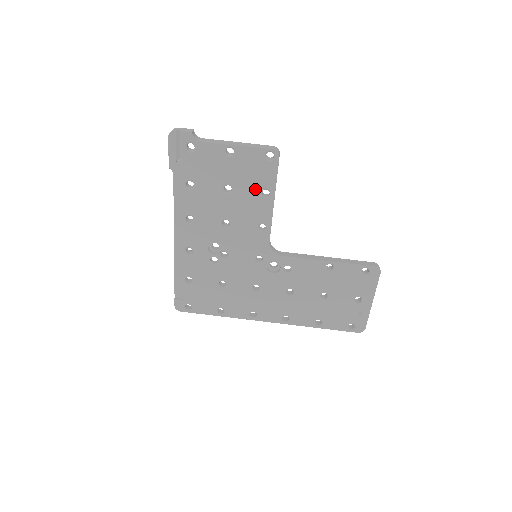
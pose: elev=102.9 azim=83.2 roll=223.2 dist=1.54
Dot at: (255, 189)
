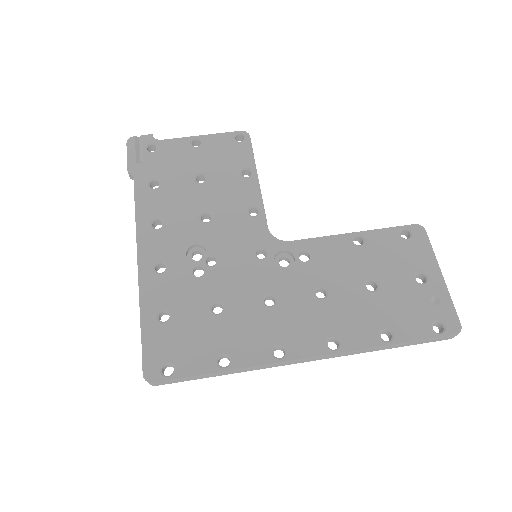
Dot at: (232, 171)
